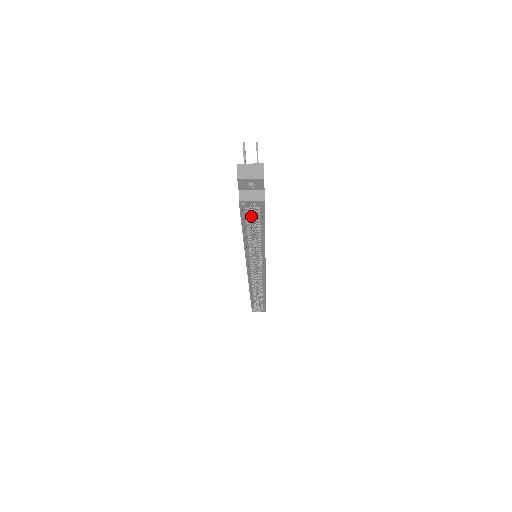
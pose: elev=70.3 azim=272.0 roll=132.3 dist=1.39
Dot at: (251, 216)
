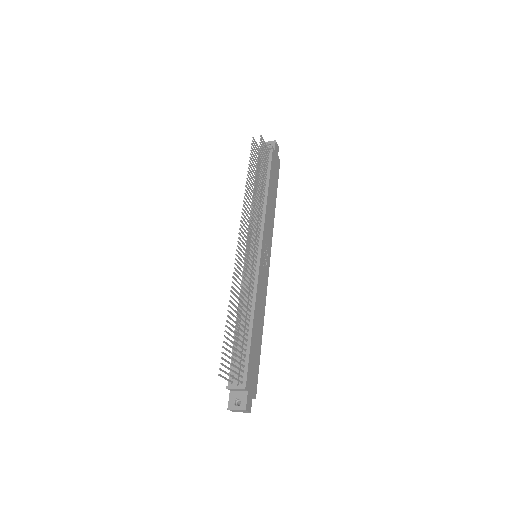
Dot at: occluded
